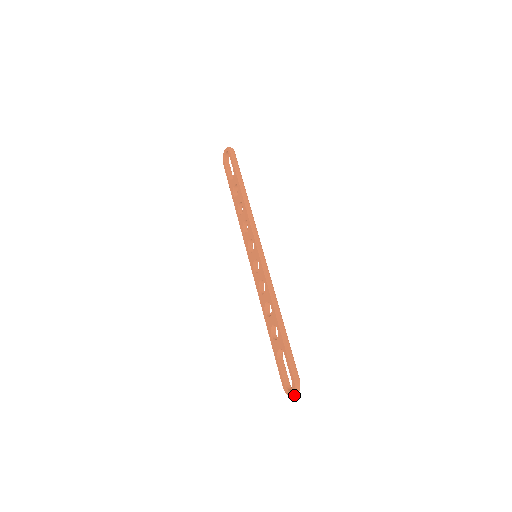
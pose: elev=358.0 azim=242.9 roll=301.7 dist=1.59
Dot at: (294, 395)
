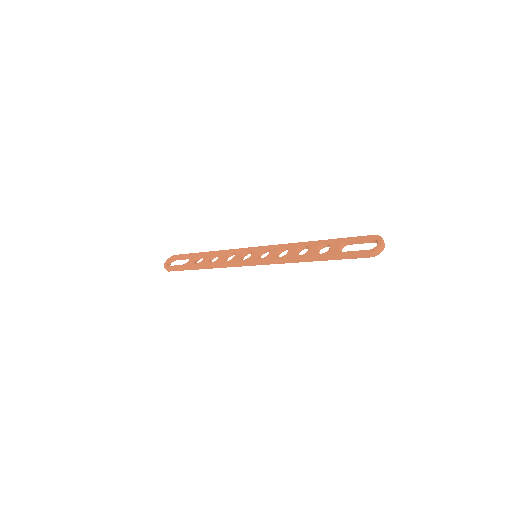
Dot at: (383, 245)
